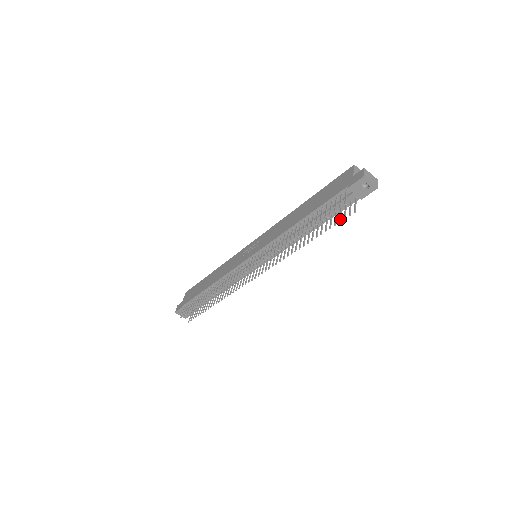
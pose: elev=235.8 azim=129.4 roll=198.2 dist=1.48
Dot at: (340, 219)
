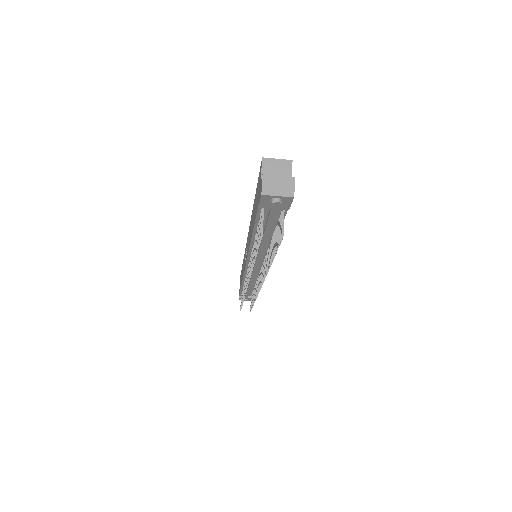
Dot at: (278, 242)
